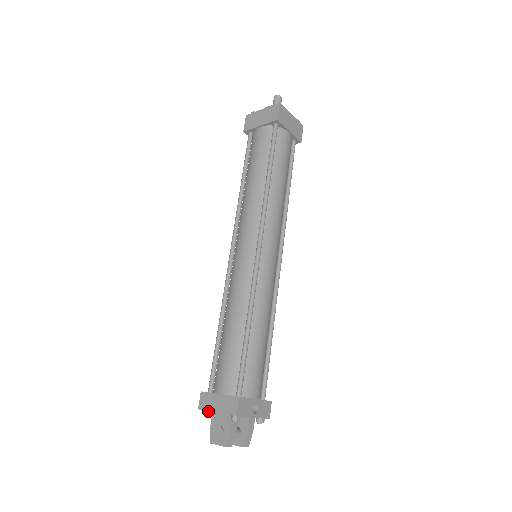
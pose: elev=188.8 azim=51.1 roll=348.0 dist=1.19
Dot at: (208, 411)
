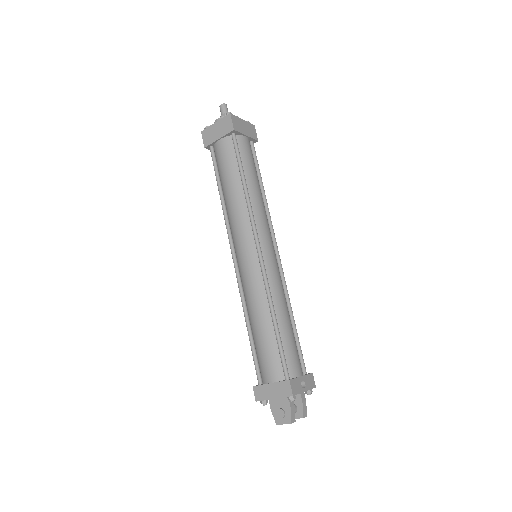
Dot at: (265, 400)
